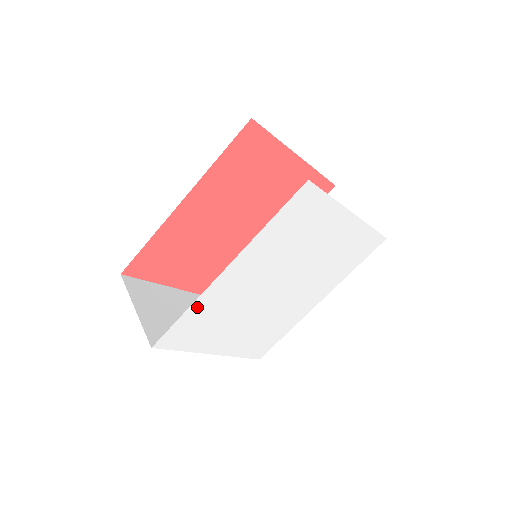
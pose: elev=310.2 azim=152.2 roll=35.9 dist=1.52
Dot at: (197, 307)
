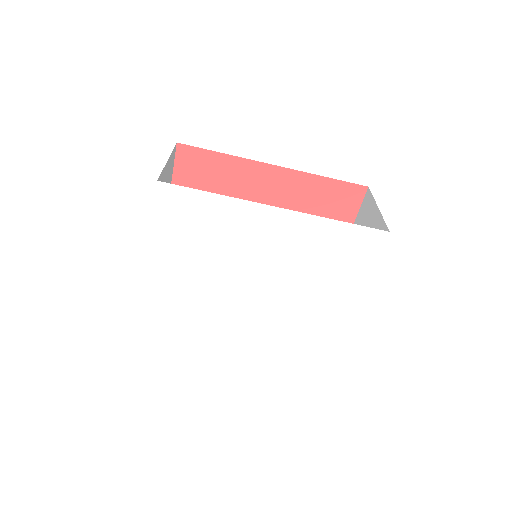
Dot at: (223, 204)
